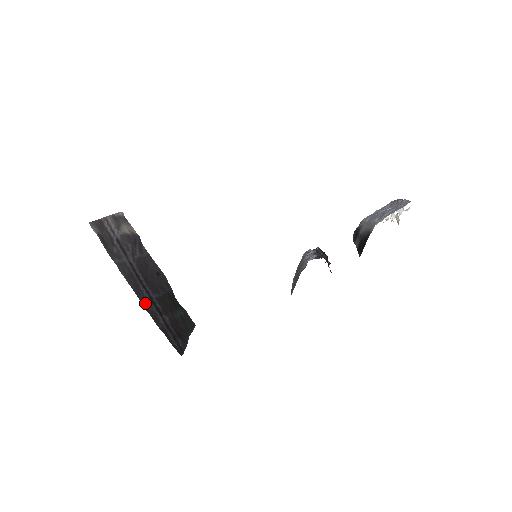
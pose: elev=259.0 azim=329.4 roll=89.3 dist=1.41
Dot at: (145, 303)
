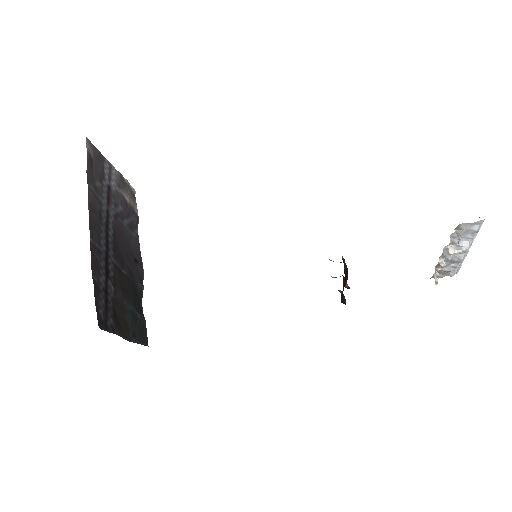
Dot at: (95, 245)
